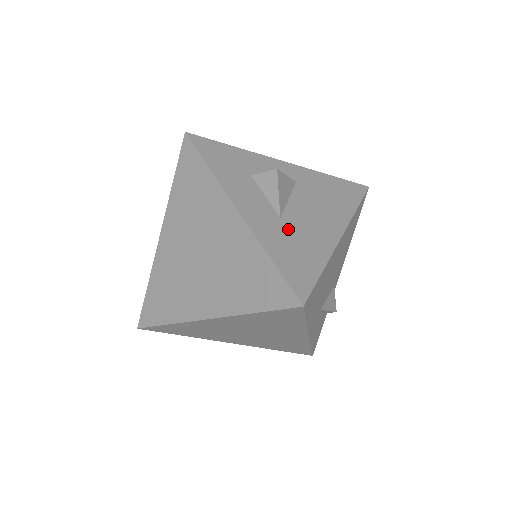
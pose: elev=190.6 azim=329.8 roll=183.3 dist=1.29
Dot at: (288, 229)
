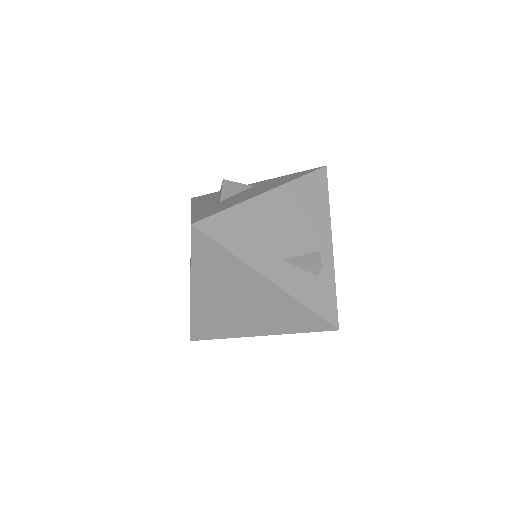
Dot at: (220, 203)
